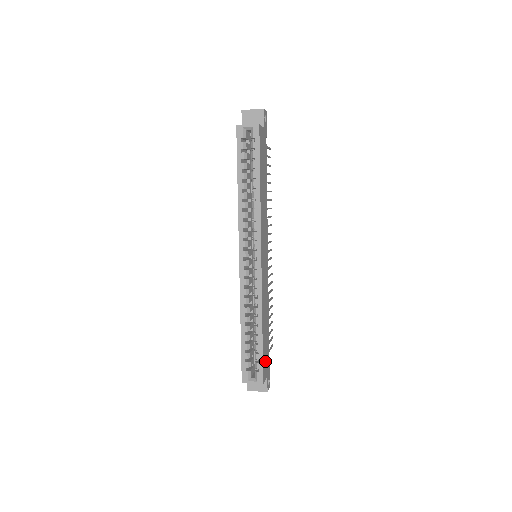
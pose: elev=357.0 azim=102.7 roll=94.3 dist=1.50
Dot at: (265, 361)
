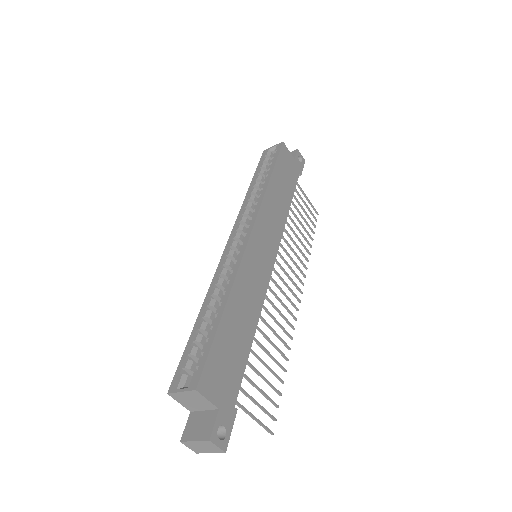
Dot at: (219, 371)
